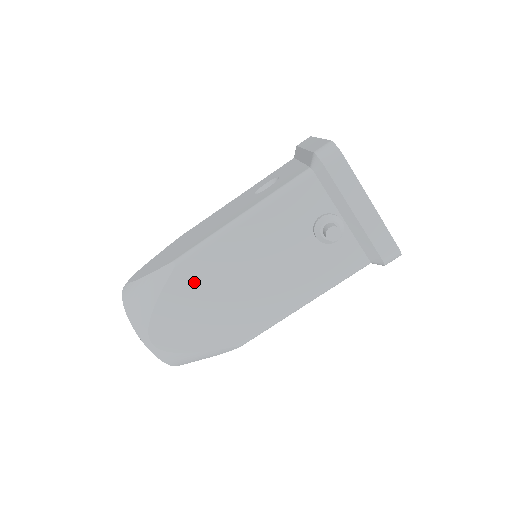
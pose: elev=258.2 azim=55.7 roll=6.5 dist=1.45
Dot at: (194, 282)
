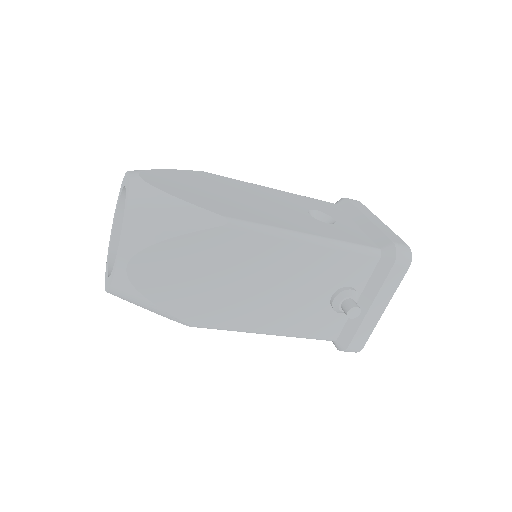
Dot at: (224, 250)
